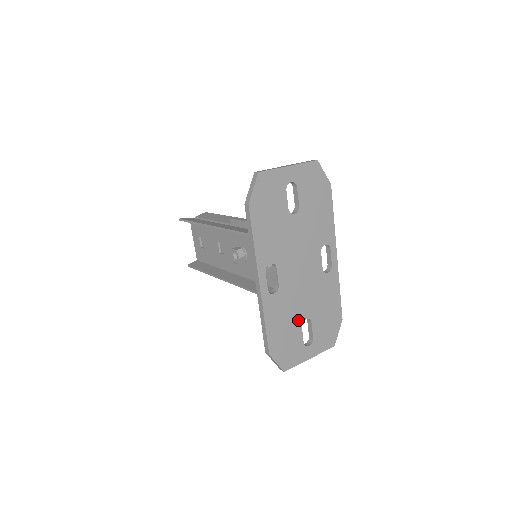
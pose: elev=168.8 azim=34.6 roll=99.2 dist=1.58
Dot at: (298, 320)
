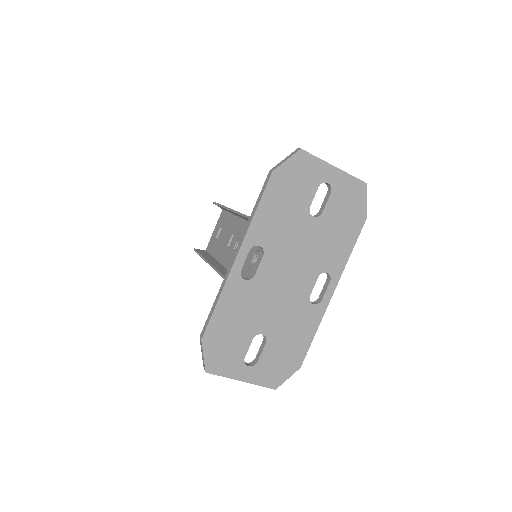
Dot at: (253, 328)
